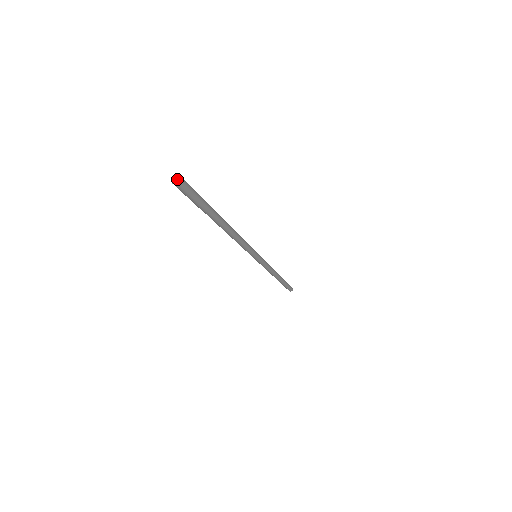
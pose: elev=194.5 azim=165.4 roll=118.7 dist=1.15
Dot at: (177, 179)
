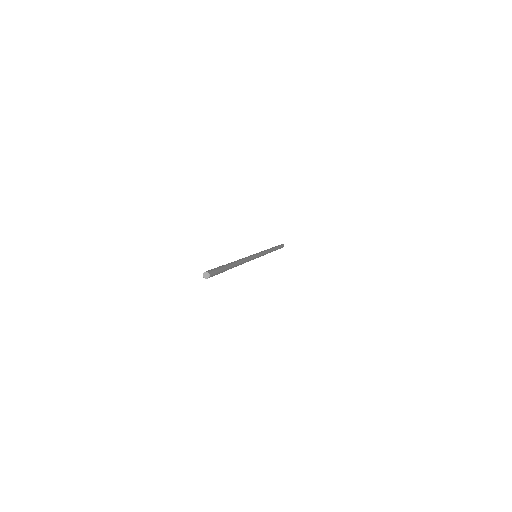
Dot at: (207, 275)
